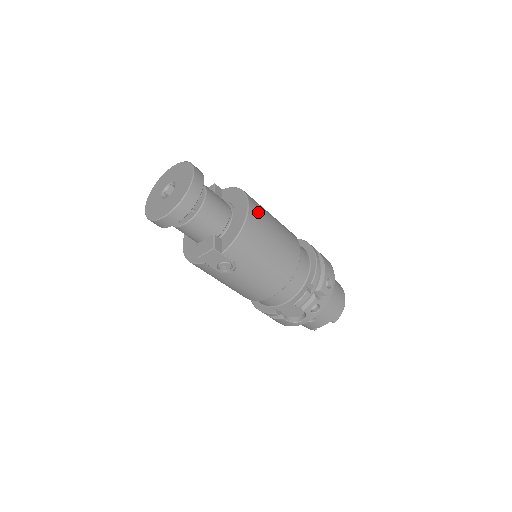
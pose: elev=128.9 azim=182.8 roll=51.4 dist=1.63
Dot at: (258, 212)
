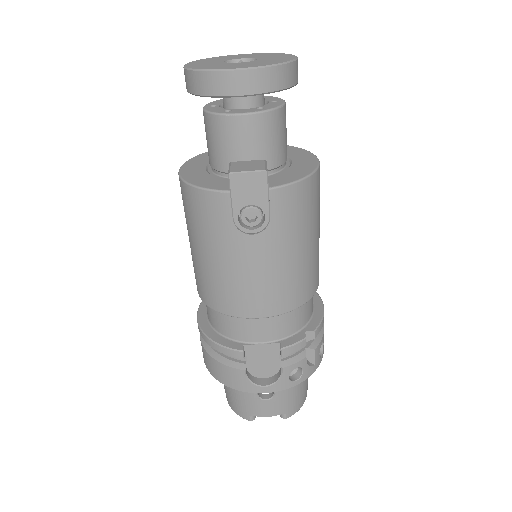
Dot at: occluded
